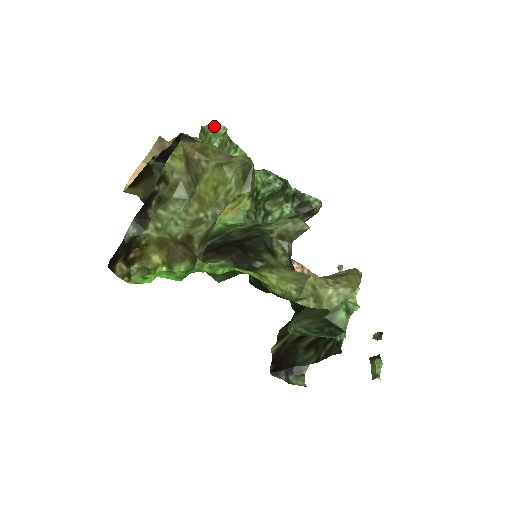
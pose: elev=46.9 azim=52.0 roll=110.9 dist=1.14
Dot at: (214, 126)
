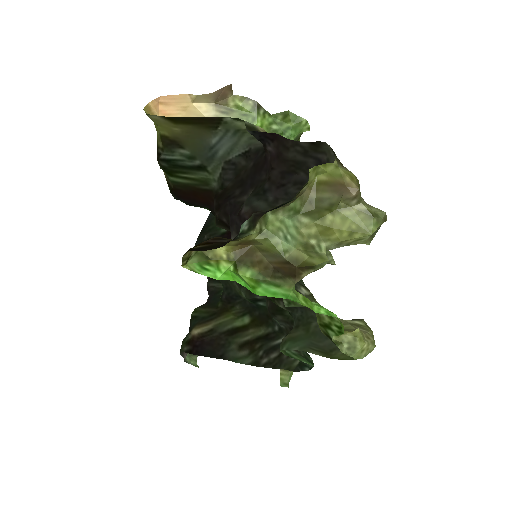
Dot at: (302, 120)
